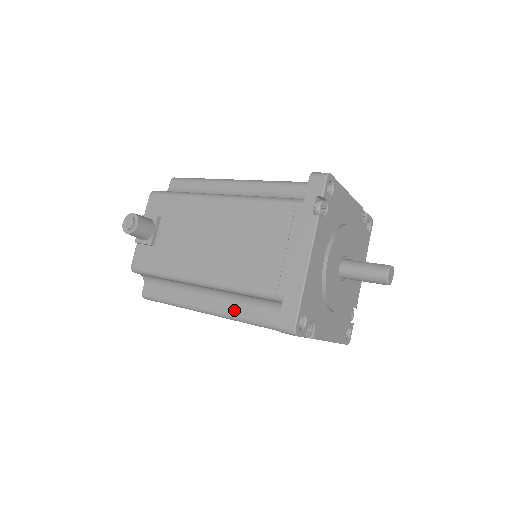
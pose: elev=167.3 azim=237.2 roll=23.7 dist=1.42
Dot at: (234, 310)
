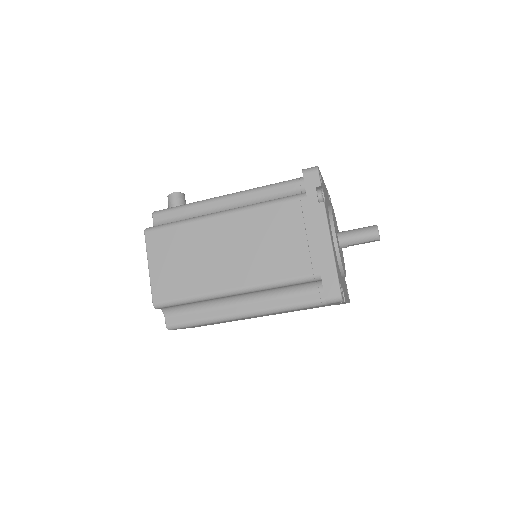
Dot at: occluded
